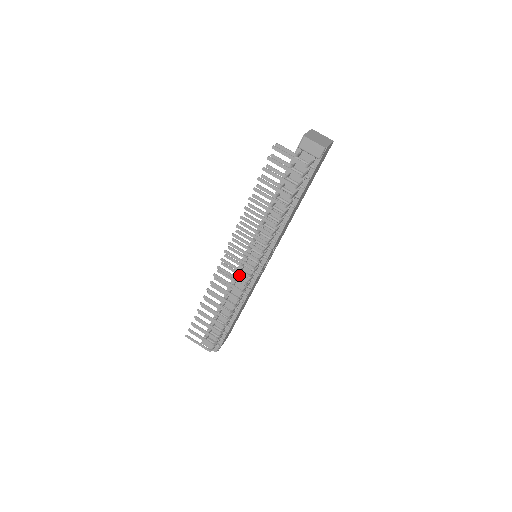
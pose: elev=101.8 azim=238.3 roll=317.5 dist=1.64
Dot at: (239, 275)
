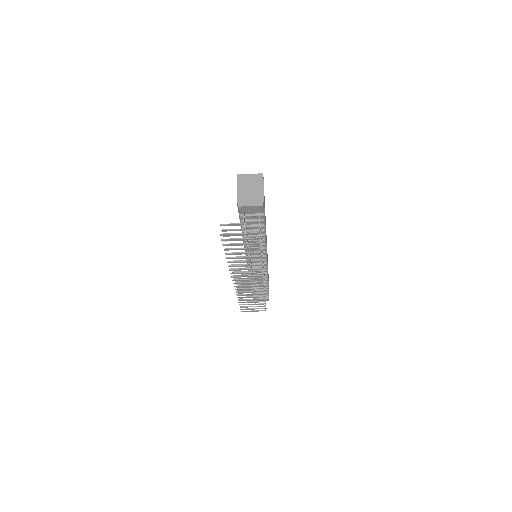
Dot at: (252, 271)
